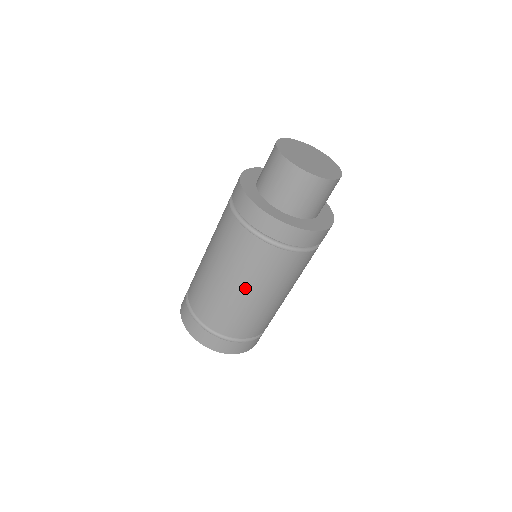
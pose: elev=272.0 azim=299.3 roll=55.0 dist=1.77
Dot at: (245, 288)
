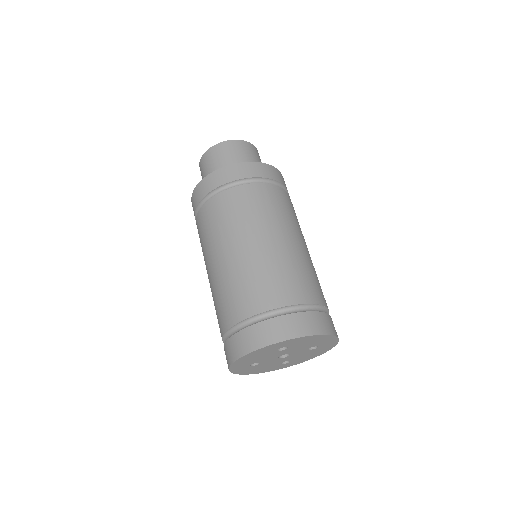
Dot at: (259, 236)
